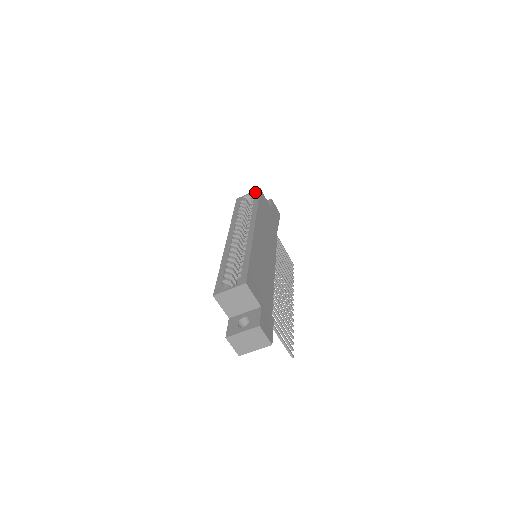
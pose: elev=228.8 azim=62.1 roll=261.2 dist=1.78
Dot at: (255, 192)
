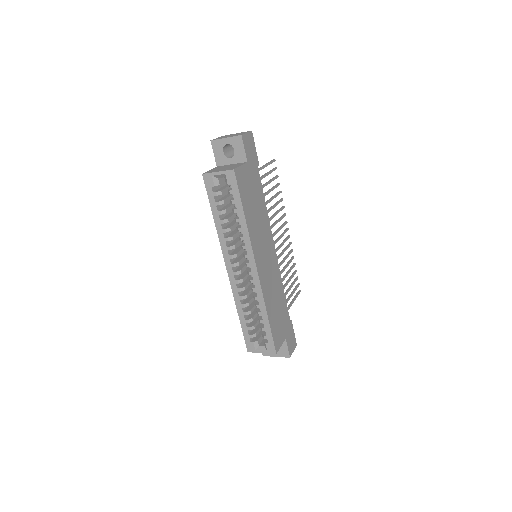
Dot at: (229, 178)
